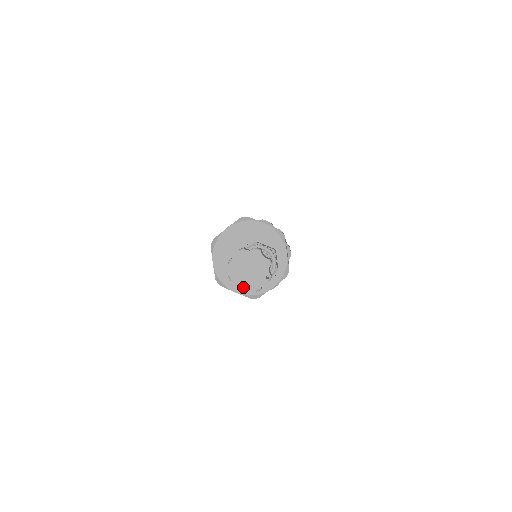
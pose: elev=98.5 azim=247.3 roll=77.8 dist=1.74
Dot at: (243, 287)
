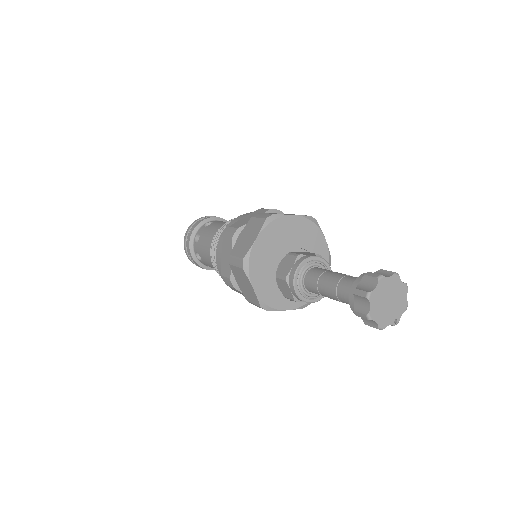
Dot at: (373, 315)
